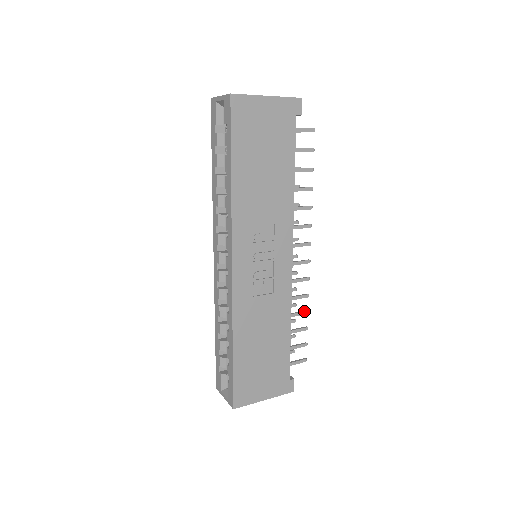
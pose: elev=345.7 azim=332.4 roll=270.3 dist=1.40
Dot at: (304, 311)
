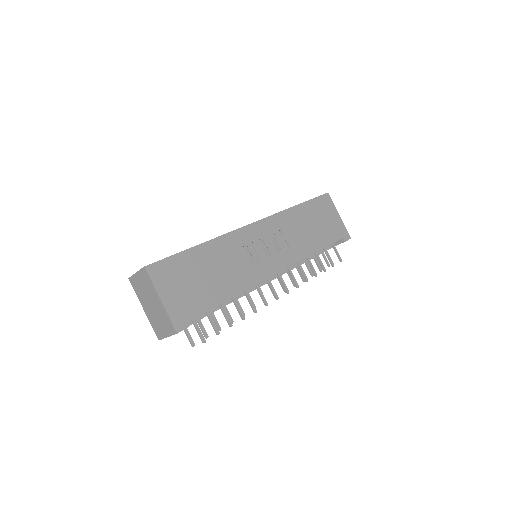
Dot at: occluded
